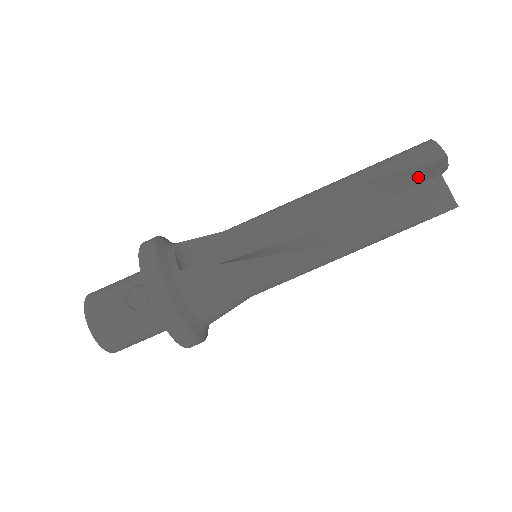
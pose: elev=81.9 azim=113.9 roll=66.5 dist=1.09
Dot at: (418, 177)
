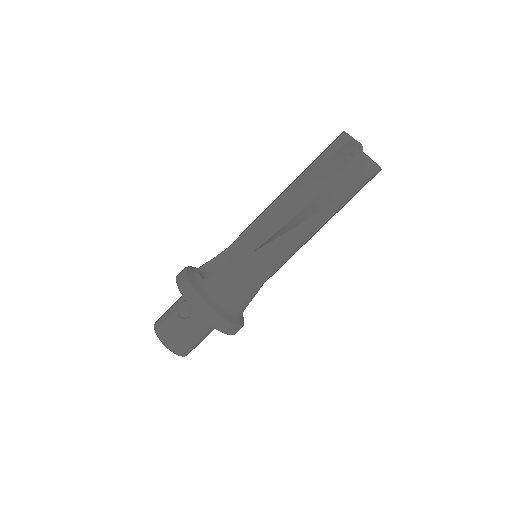
Dot at: (343, 159)
